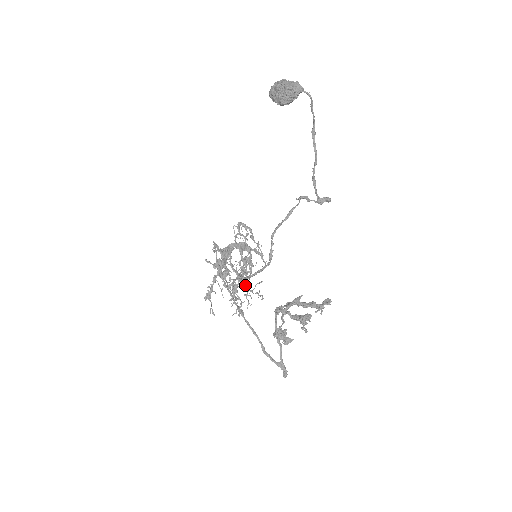
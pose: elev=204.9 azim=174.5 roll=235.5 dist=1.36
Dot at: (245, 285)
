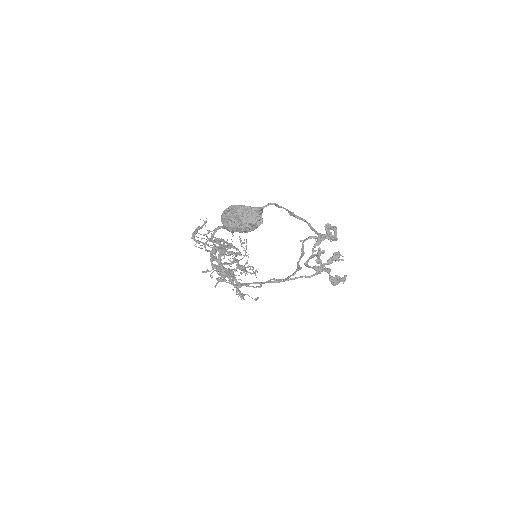
Dot at: (236, 254)
